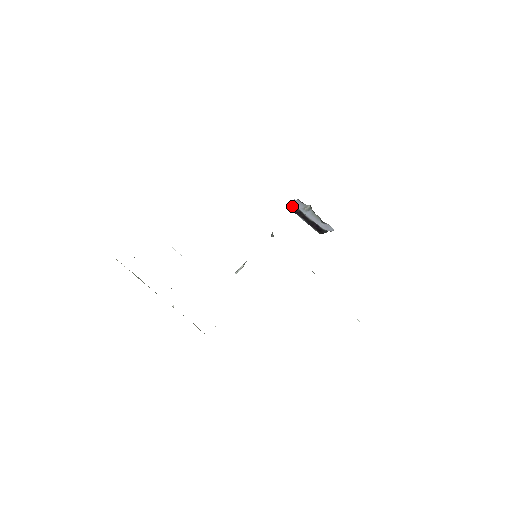
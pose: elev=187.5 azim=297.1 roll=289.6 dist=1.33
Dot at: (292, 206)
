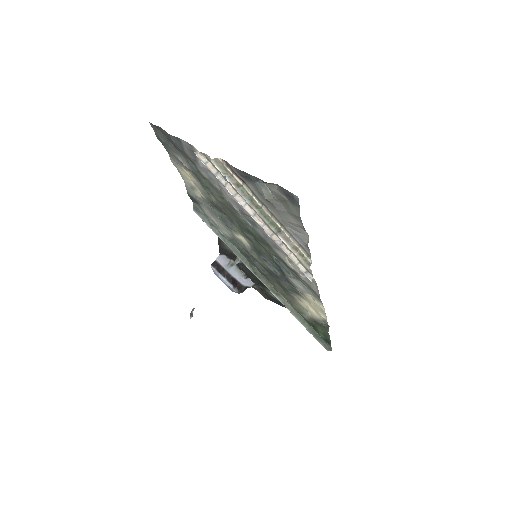
Dot at: (216, 263)
